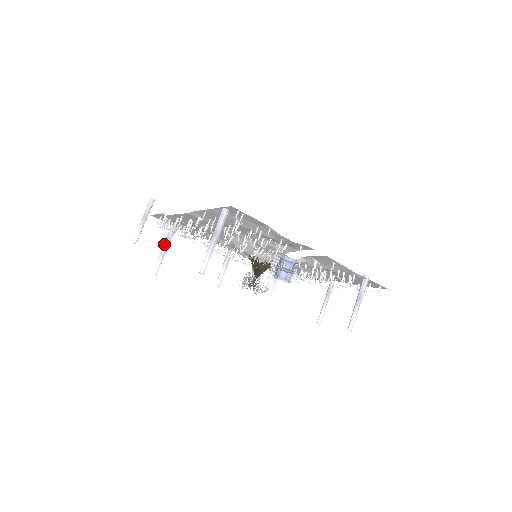
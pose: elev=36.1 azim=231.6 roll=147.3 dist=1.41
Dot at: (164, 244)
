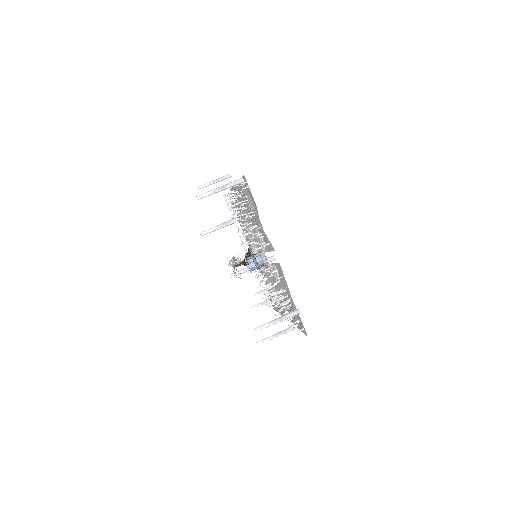
Dot at: (223, 223)
